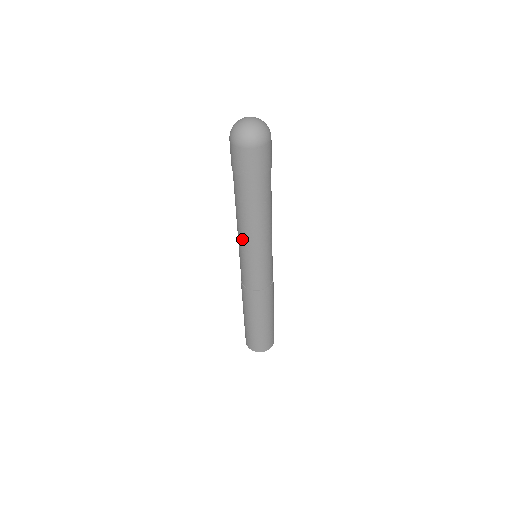
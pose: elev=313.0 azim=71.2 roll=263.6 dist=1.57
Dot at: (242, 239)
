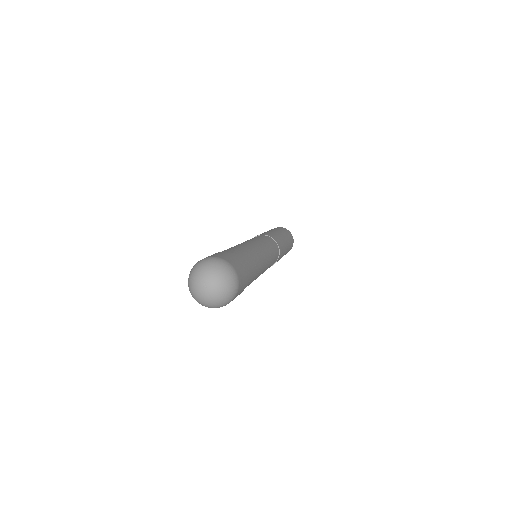
Dot at: occluded
